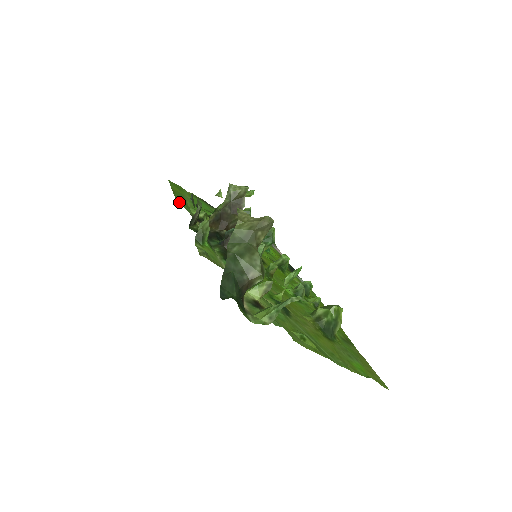
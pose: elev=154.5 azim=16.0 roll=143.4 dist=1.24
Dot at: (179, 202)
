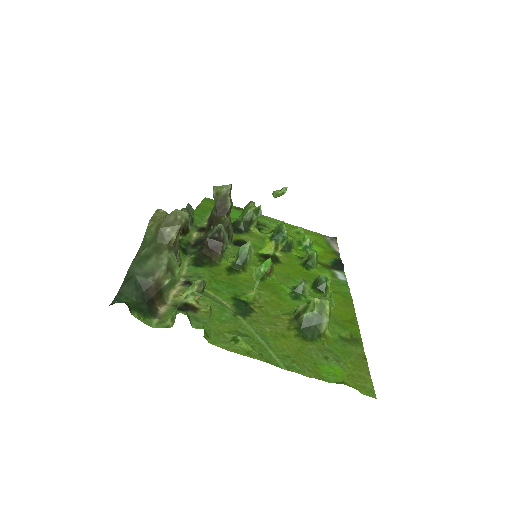
Dot at: occluded
